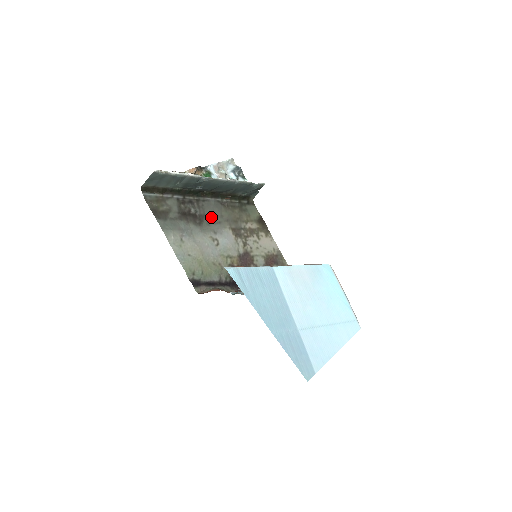
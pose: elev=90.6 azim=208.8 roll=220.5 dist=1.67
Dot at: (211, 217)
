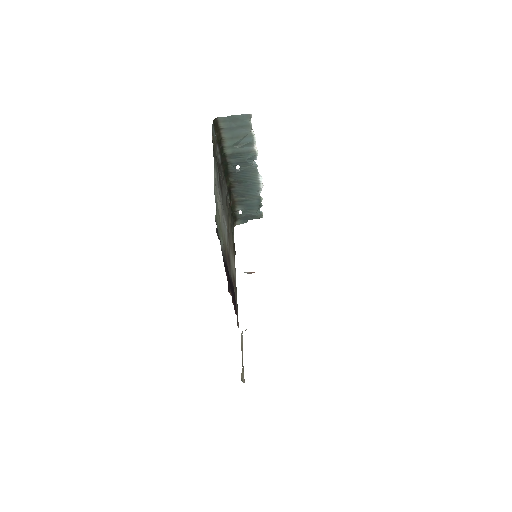
Dot at: (224, 200)
